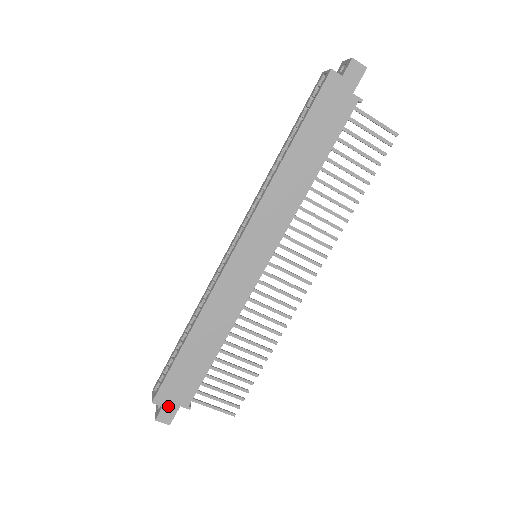
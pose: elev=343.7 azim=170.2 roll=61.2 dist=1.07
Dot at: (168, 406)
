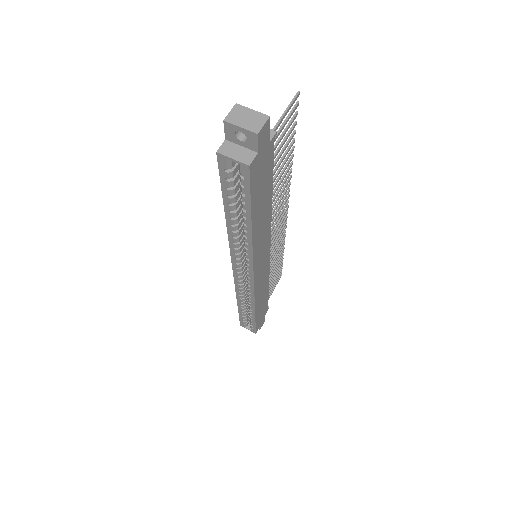
Dot at: (261, 323)
